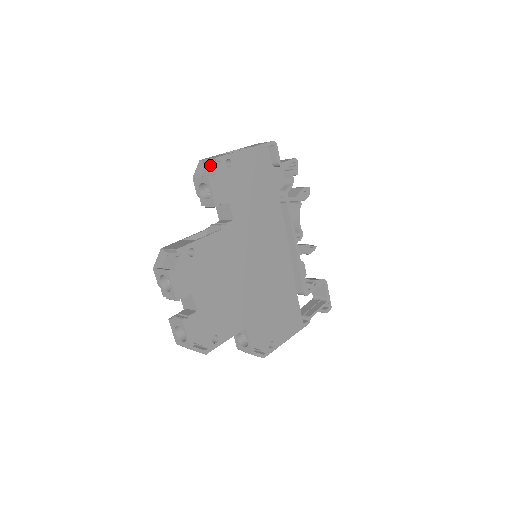
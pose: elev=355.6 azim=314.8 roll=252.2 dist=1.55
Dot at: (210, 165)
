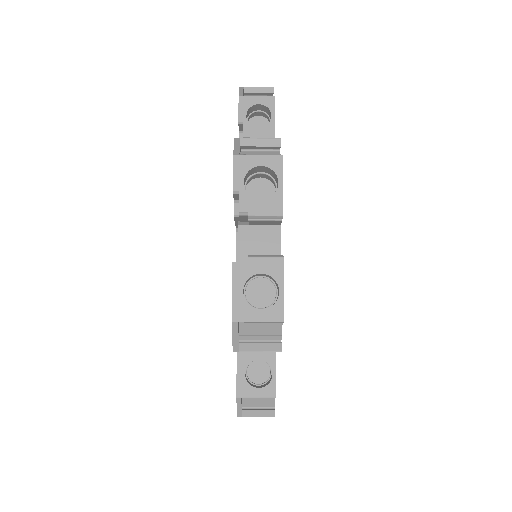
Dot at: occluded
